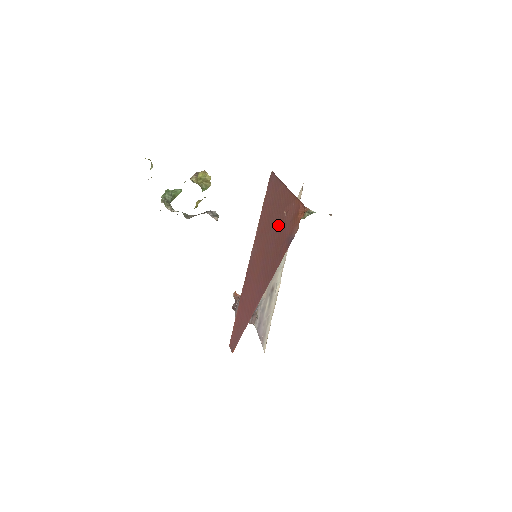
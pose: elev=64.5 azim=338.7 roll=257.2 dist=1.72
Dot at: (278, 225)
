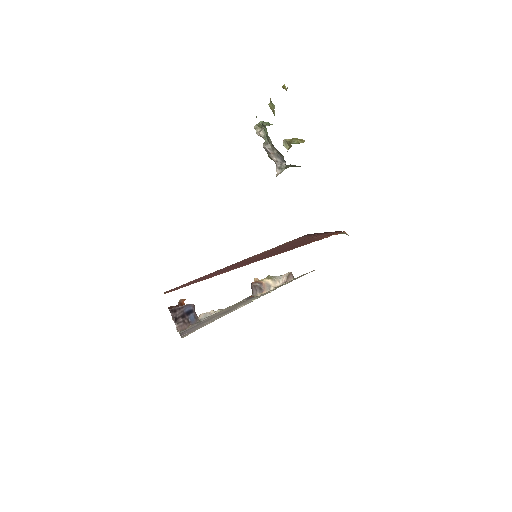
Dot at: (301, 242)
